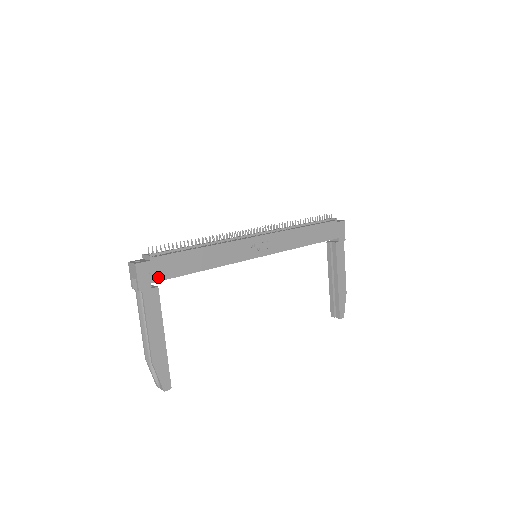
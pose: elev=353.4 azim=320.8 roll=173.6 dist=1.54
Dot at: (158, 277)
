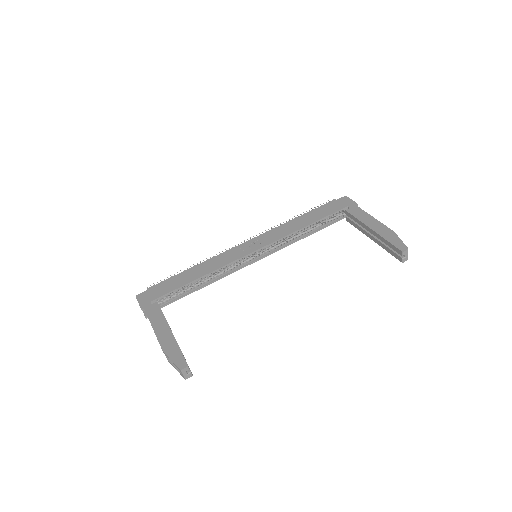
Dot at: (156, 296)
